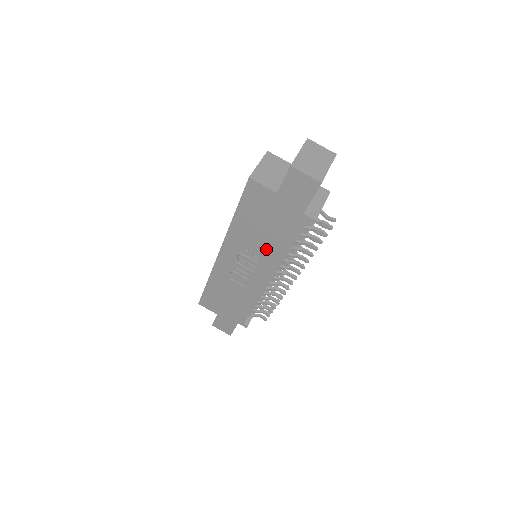
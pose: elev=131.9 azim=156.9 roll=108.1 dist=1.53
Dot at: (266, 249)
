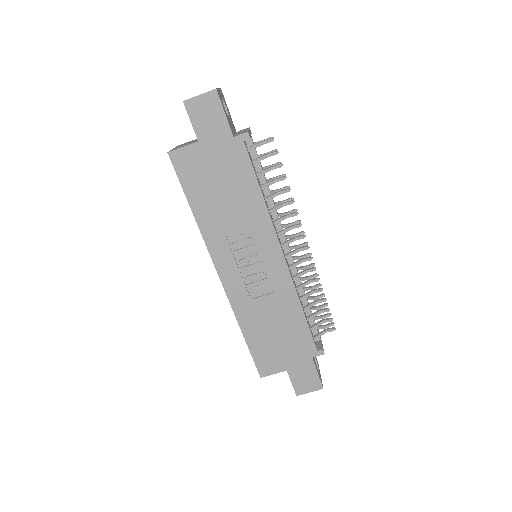
Dot at: (245, 217)
